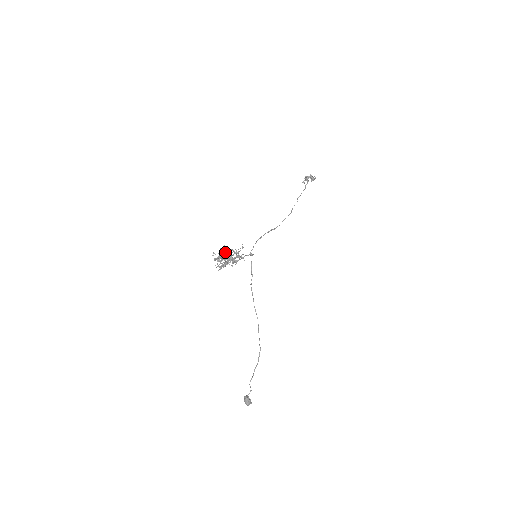
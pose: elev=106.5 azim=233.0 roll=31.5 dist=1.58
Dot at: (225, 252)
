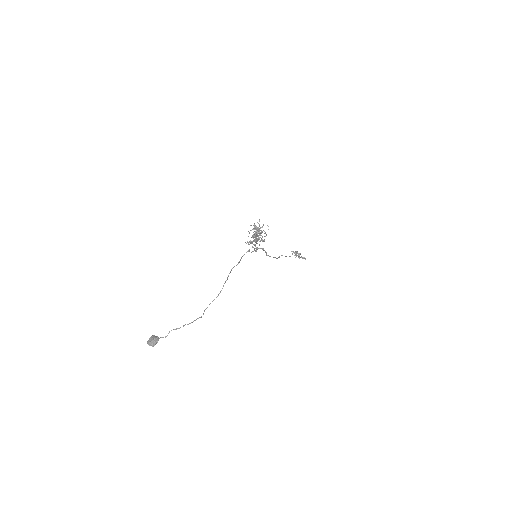
Dot at: (261, 230)
